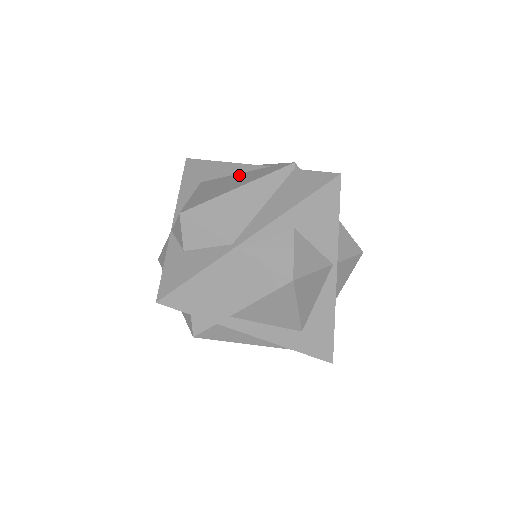
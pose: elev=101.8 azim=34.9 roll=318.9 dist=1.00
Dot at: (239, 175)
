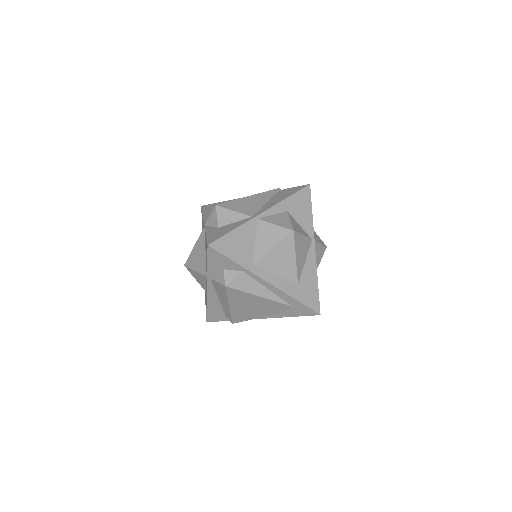
Dot at: occluded
